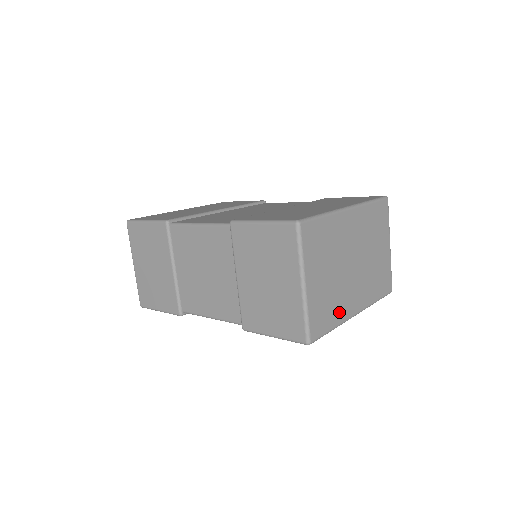
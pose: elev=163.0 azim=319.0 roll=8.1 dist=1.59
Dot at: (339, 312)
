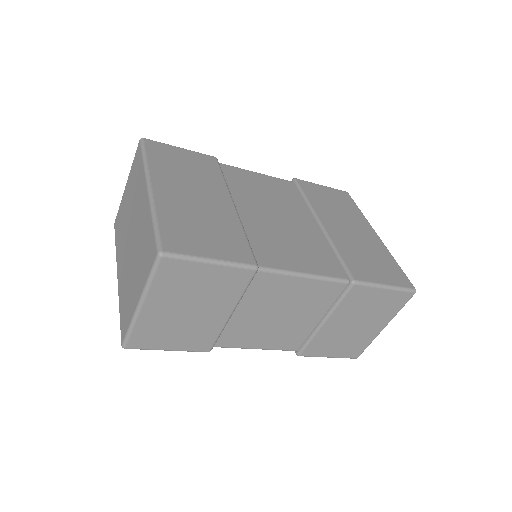
Dot at: occluded
